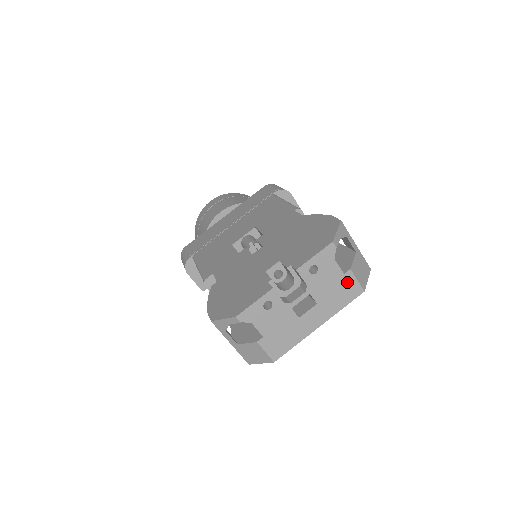
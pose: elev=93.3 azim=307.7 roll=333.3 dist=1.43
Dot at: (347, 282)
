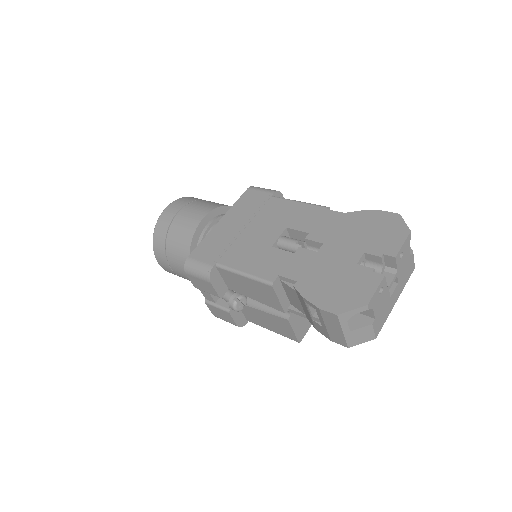
Dot at: (410, 262)
